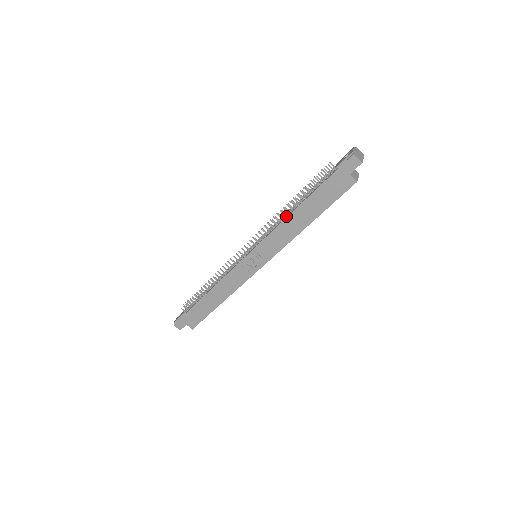
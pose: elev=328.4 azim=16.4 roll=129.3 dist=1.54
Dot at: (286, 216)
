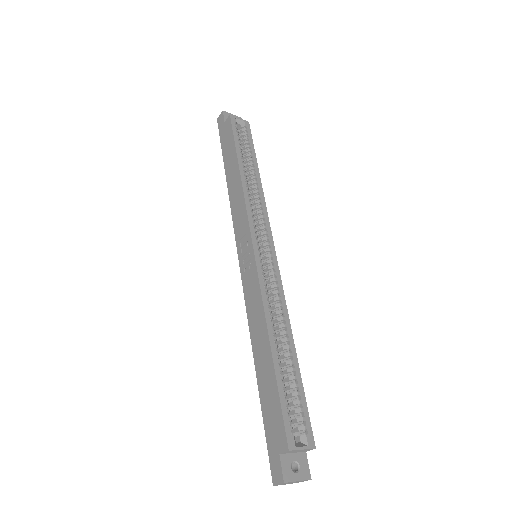
Dot at: occluded
